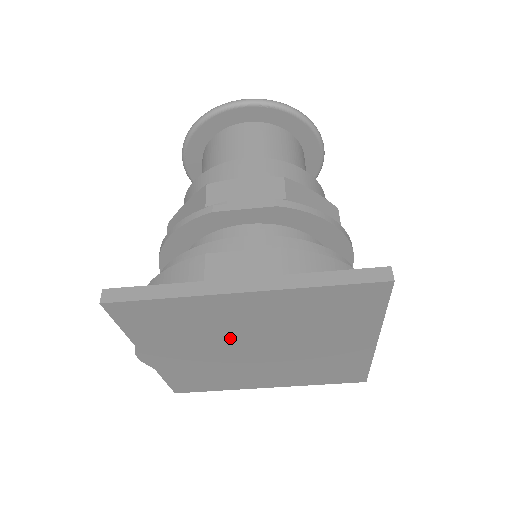
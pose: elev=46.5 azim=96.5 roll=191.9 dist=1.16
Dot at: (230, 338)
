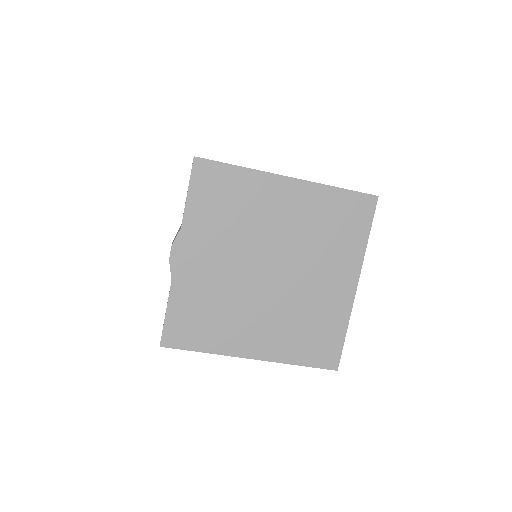
Dot at: (257, 241)
